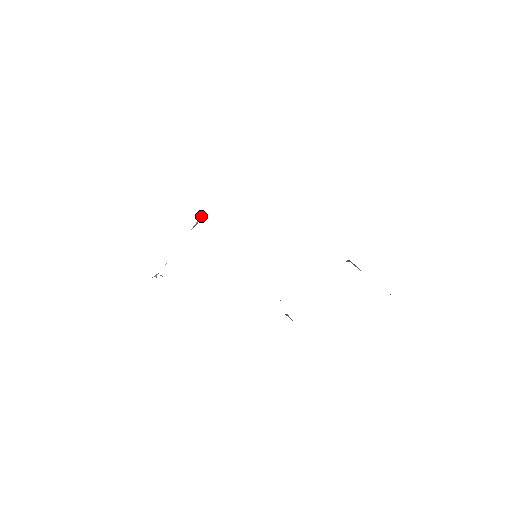
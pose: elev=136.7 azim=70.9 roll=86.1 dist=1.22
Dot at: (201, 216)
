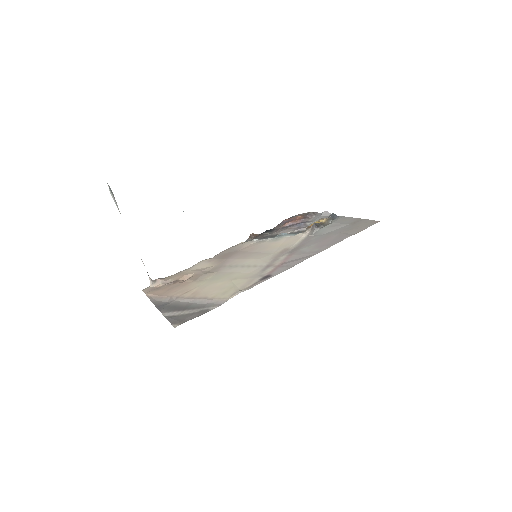
Dot at: occluded
